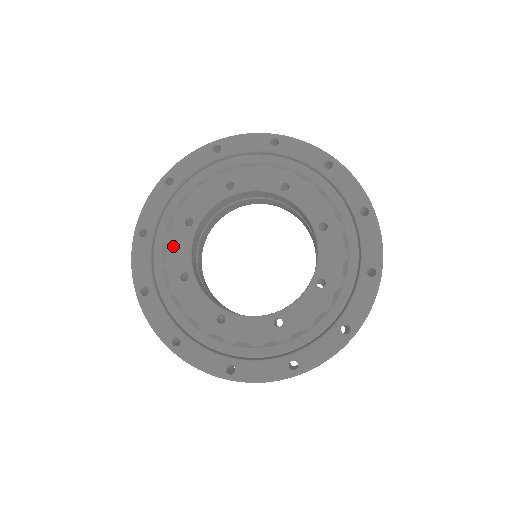
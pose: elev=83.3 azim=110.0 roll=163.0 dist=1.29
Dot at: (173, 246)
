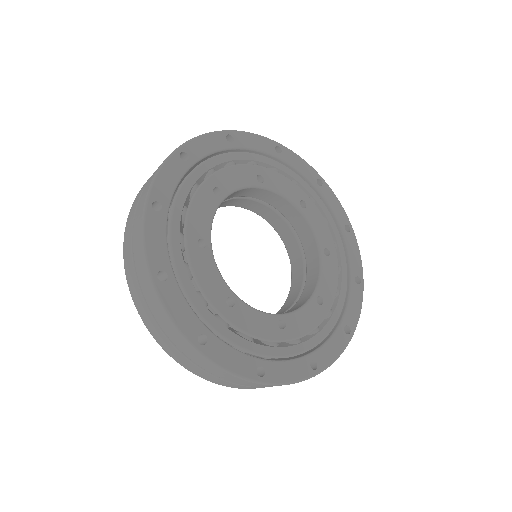
Dot at: (202, 276)
